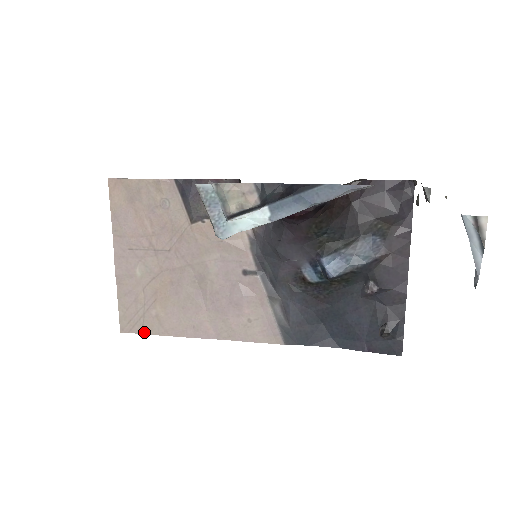
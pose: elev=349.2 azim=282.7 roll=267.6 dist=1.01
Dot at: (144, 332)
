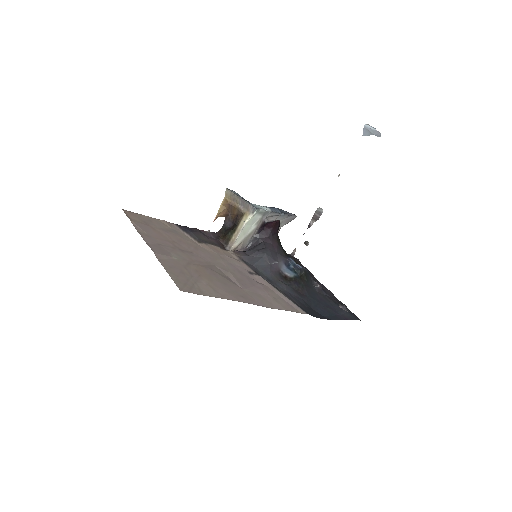
Dot at: (203, 294)
